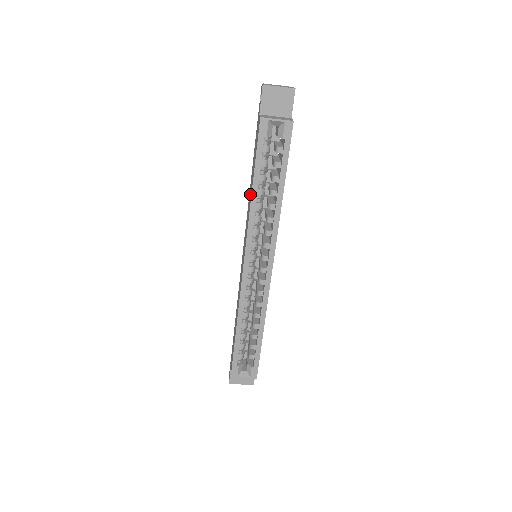
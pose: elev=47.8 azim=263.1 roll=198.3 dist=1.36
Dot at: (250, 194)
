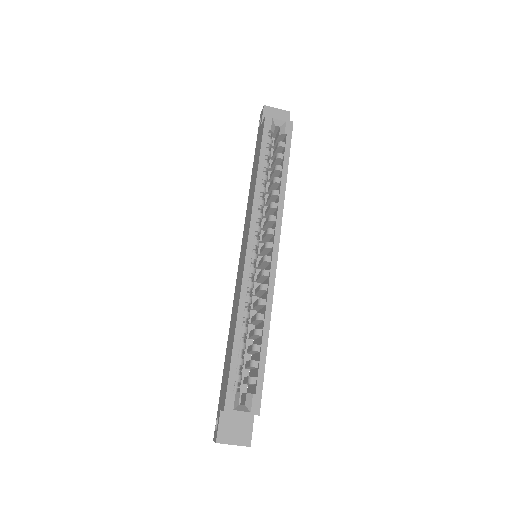
Dot at: (252, 187)
